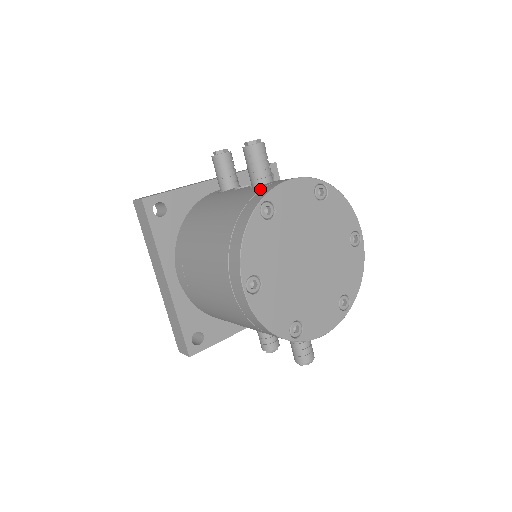
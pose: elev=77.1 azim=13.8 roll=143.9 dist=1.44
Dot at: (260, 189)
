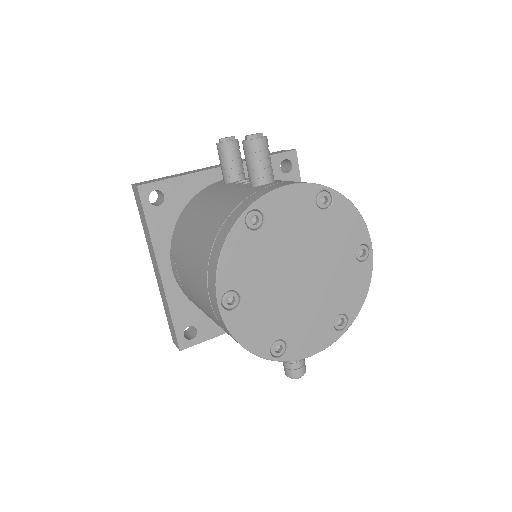
Dot at: (253, 192)
